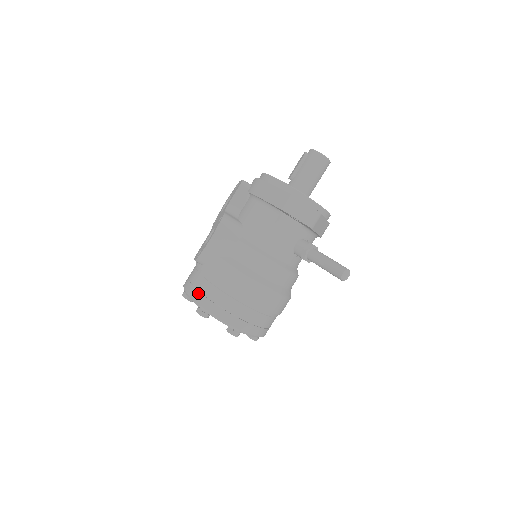
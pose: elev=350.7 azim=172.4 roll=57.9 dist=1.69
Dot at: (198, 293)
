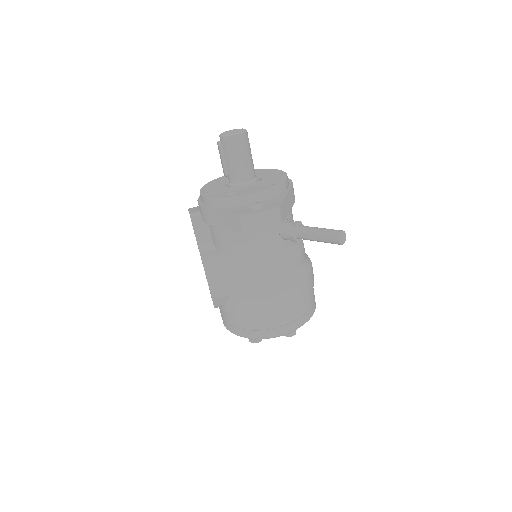
Dot at: (239, 330)
